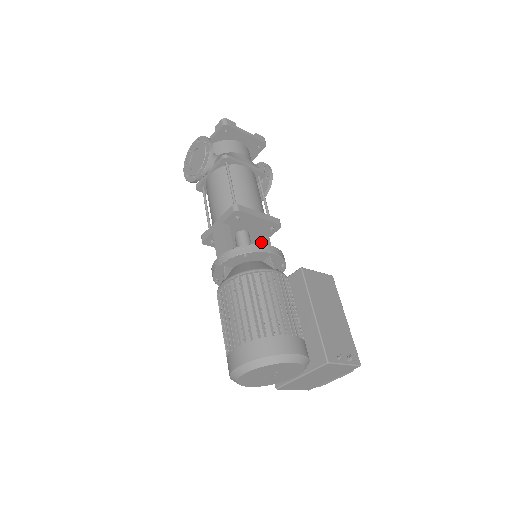
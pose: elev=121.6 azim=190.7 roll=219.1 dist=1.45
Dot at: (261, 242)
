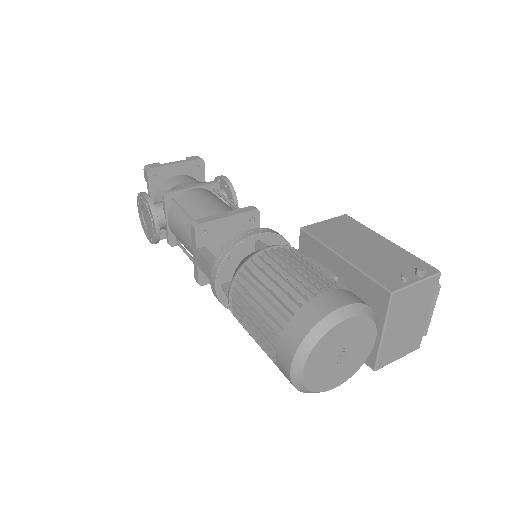
Dot at: occluded
